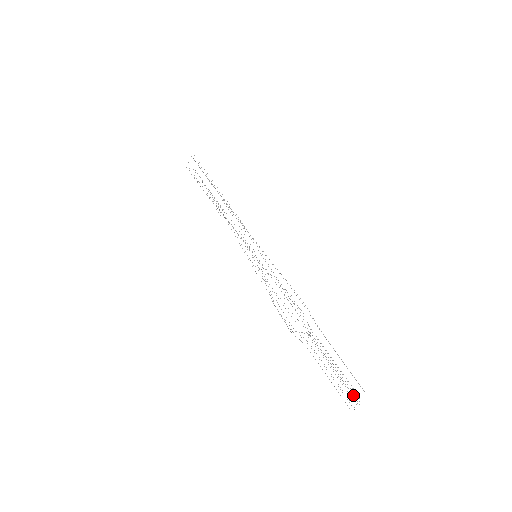
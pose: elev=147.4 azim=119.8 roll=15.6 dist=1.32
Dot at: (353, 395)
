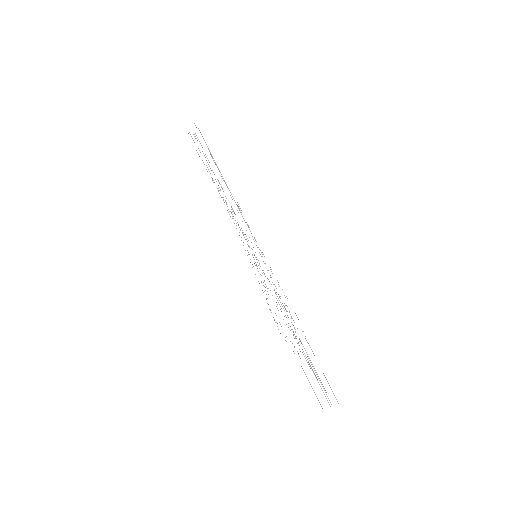
Dot at: (327, 400)
